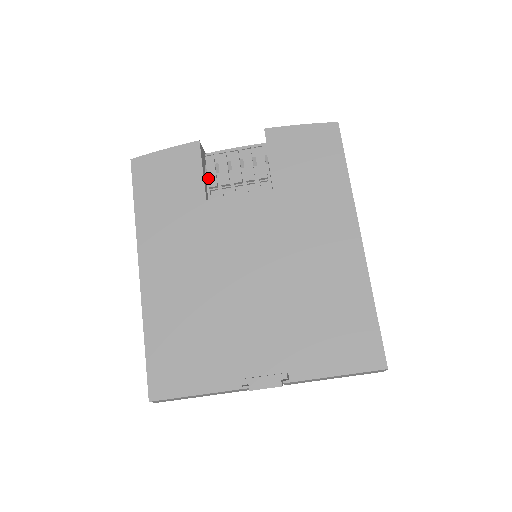
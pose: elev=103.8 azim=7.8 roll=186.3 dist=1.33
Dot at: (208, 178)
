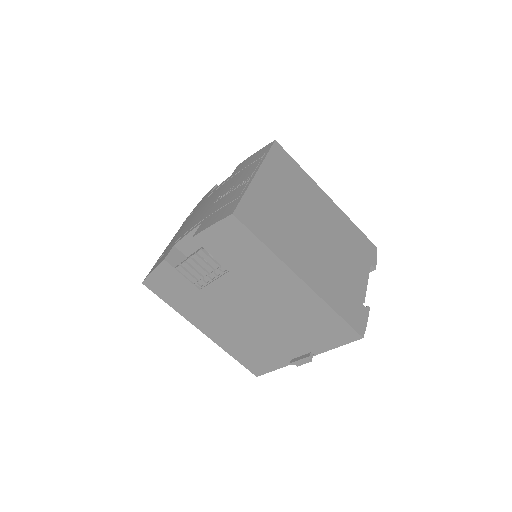
Dot at: (189, 279)
